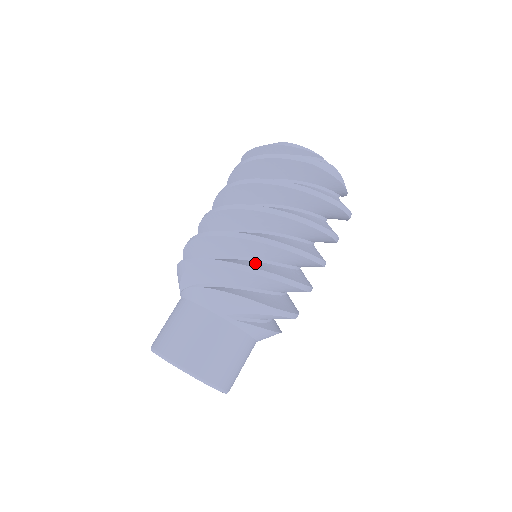
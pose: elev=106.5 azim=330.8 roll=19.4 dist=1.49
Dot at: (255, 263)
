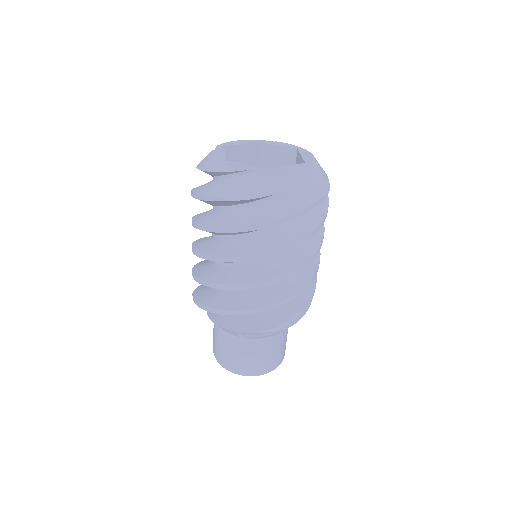
Dot at: occluded
